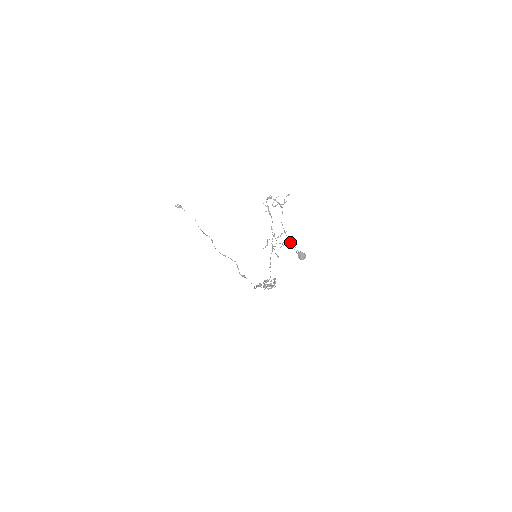
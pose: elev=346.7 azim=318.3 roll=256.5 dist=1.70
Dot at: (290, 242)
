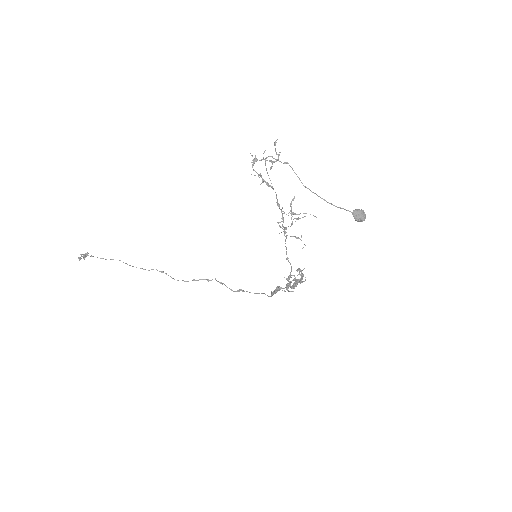
Dot at: occluded
